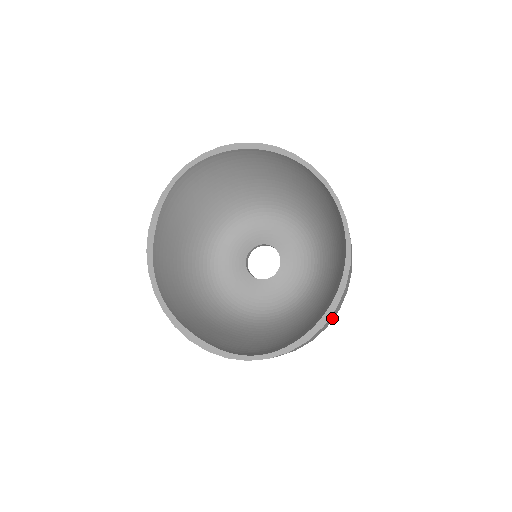
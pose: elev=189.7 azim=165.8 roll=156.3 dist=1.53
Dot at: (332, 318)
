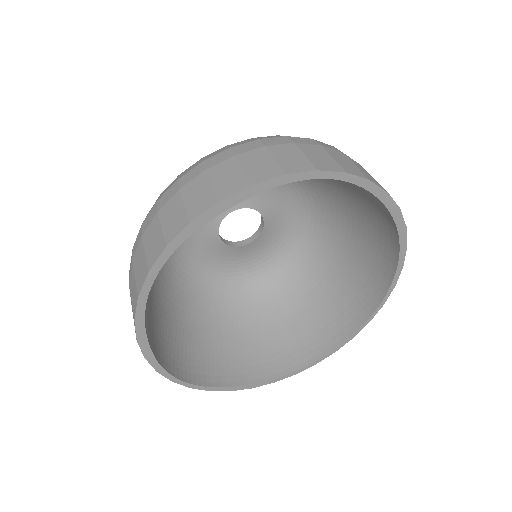
Dot at: occluded
